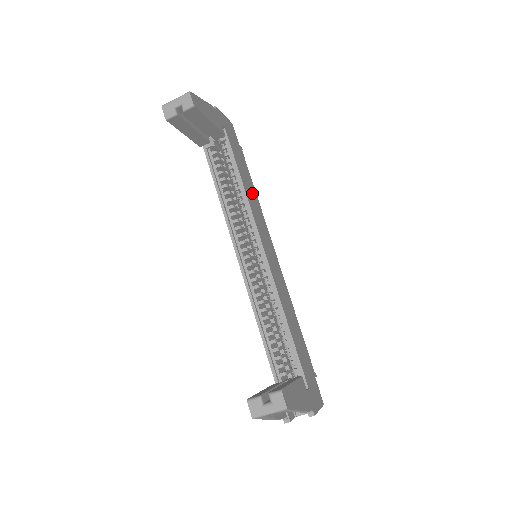
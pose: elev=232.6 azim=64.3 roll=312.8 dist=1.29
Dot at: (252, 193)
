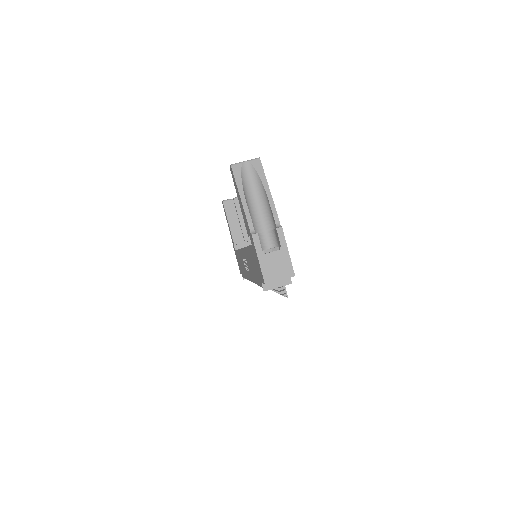
Dot at: occluded
